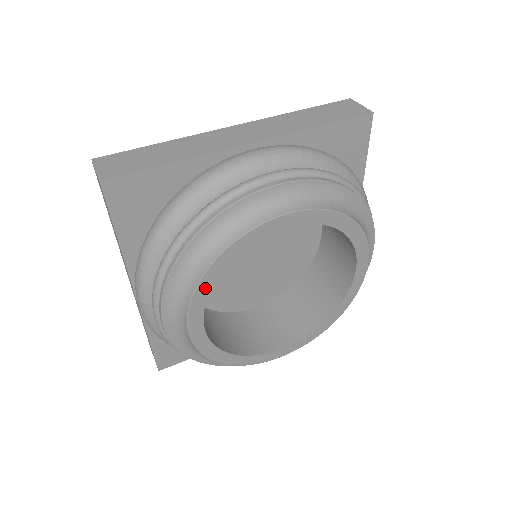
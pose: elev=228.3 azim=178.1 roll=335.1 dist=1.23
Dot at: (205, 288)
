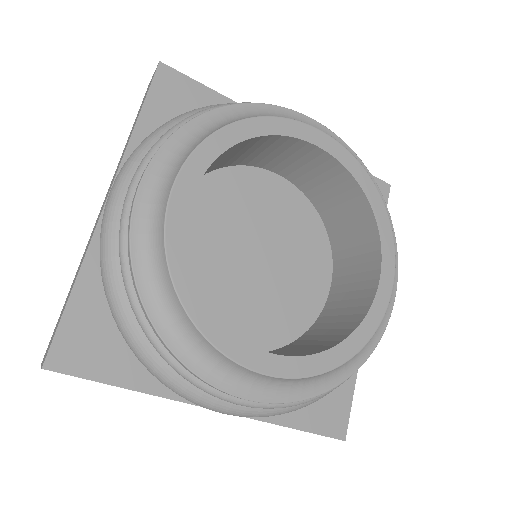
Dot at: (210, 324)
